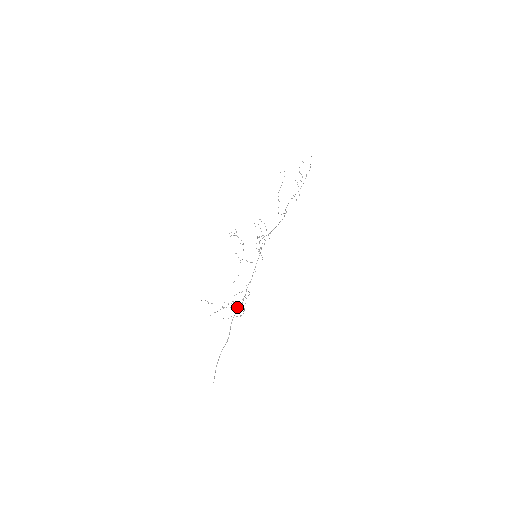
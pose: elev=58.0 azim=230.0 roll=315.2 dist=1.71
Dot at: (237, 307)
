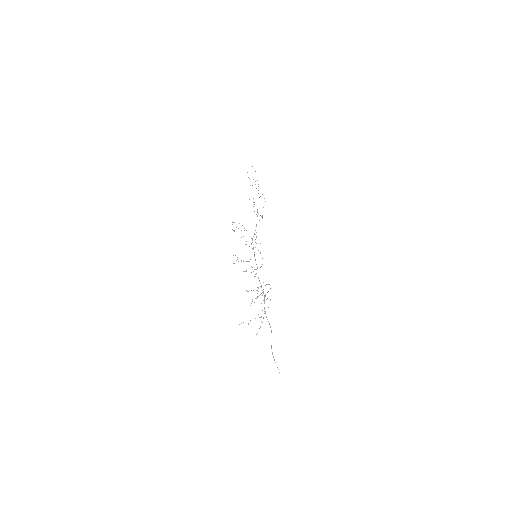
Dot at: (257, 296)
